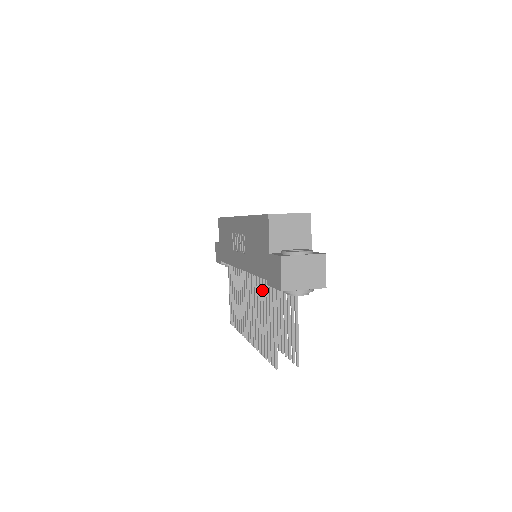
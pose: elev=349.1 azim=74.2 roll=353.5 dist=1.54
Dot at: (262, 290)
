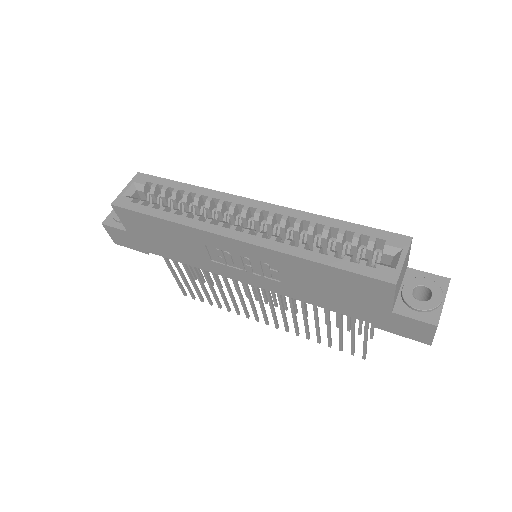
Dot at: (325, 310)
